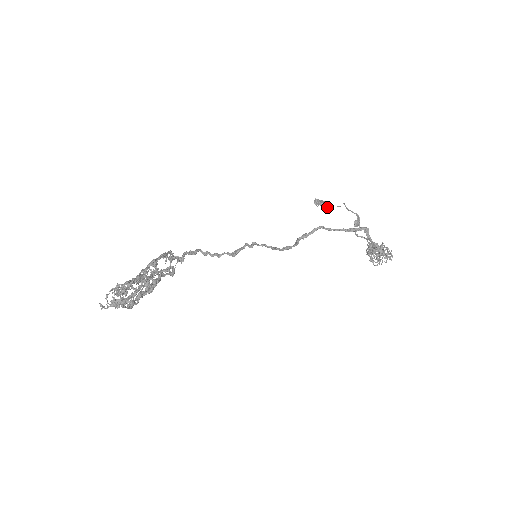
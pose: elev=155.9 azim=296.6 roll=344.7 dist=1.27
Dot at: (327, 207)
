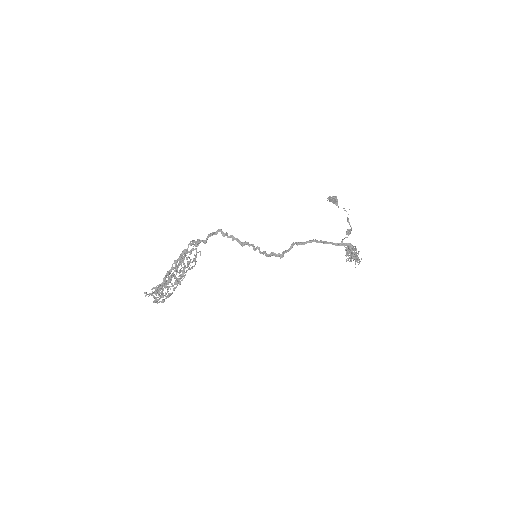
Dot at: (336, 205)
